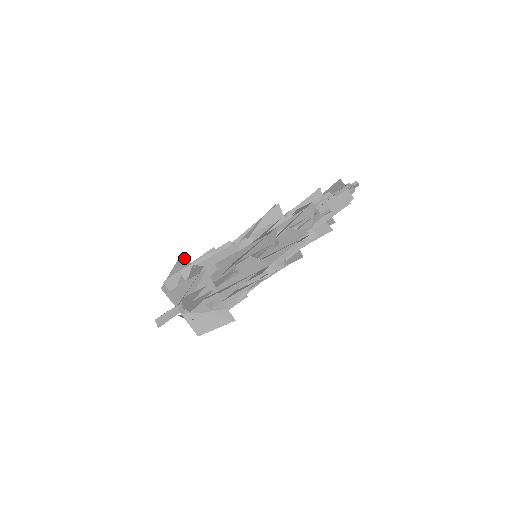
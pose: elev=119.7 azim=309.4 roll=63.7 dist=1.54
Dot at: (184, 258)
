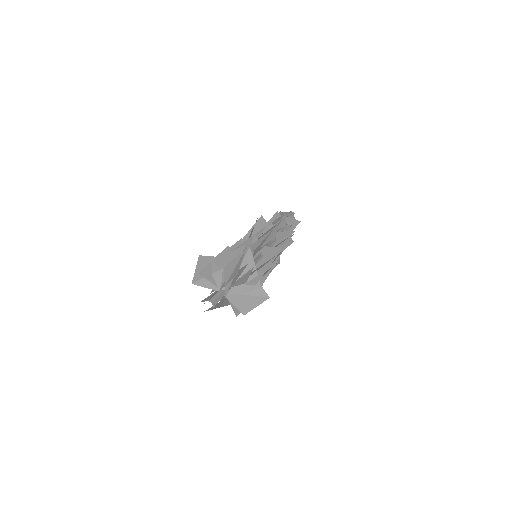
Dot at: (205, 256)
